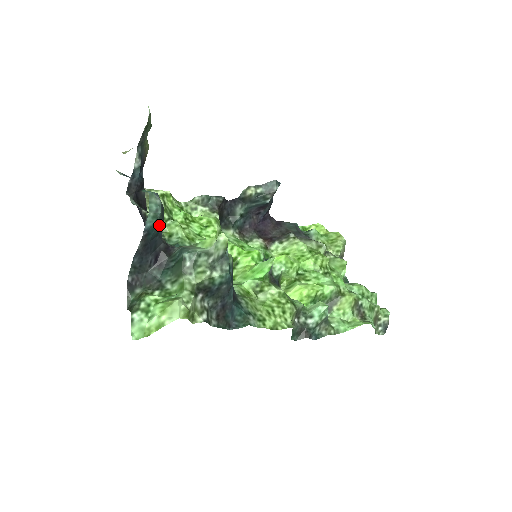
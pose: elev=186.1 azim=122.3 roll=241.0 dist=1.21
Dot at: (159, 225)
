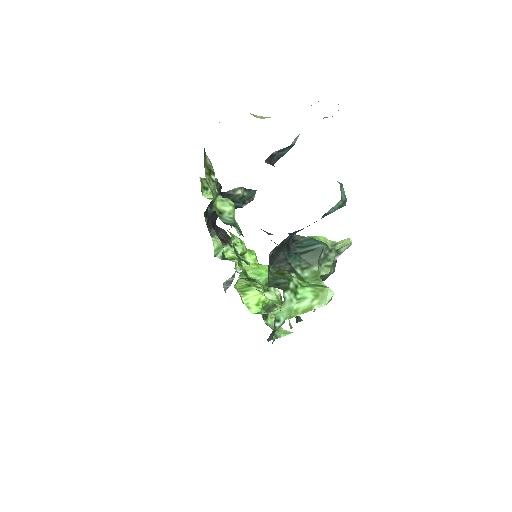
Dot at: occluded
